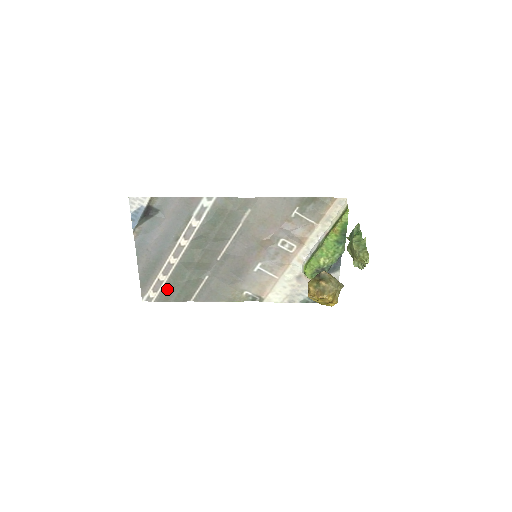
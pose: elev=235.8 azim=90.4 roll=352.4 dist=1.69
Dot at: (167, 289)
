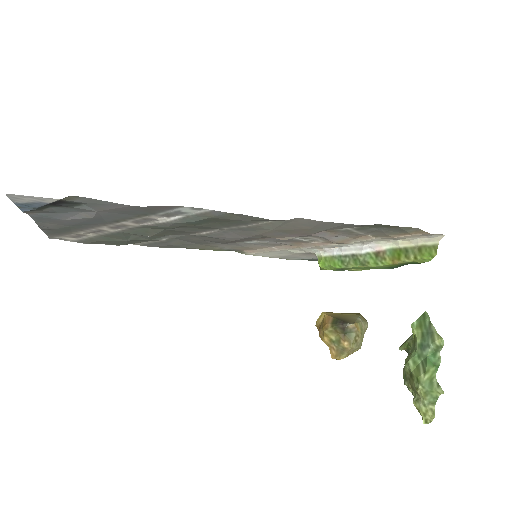
Dot at: (95, 240)
